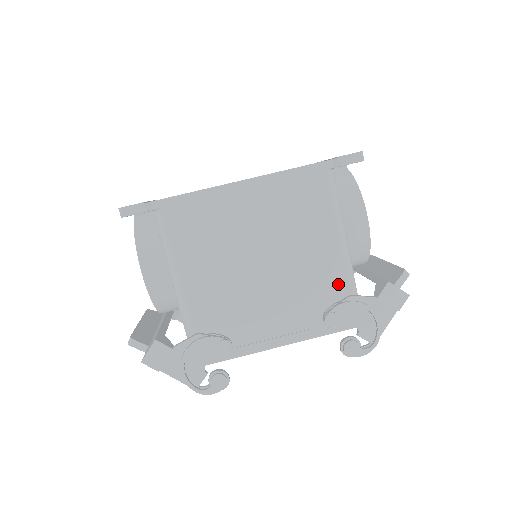
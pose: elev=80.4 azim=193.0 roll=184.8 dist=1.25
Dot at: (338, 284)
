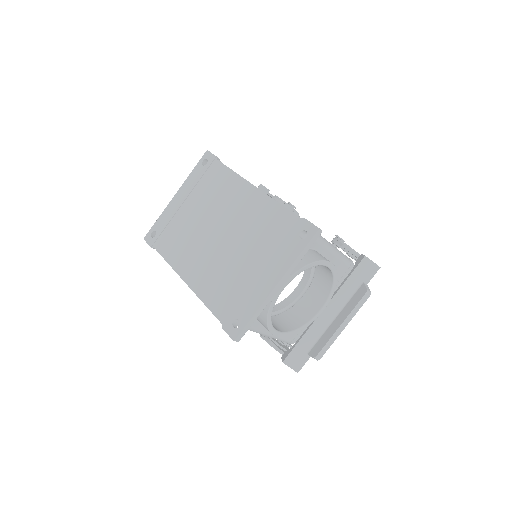
Dot at: occluded
